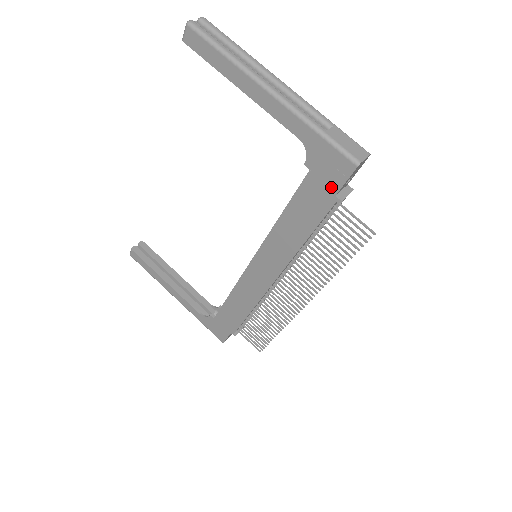
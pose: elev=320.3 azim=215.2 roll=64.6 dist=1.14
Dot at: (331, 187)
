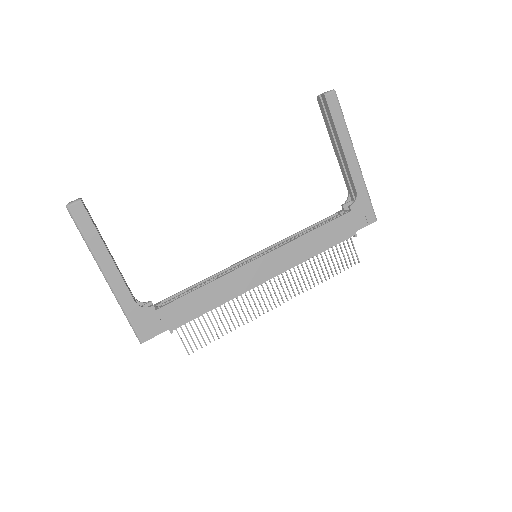
Dot at: (357, 226)
